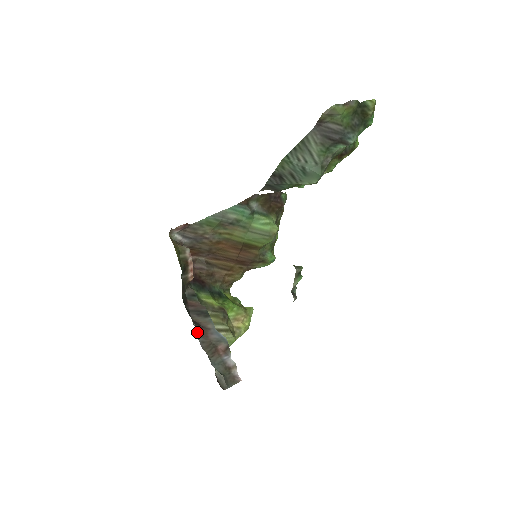
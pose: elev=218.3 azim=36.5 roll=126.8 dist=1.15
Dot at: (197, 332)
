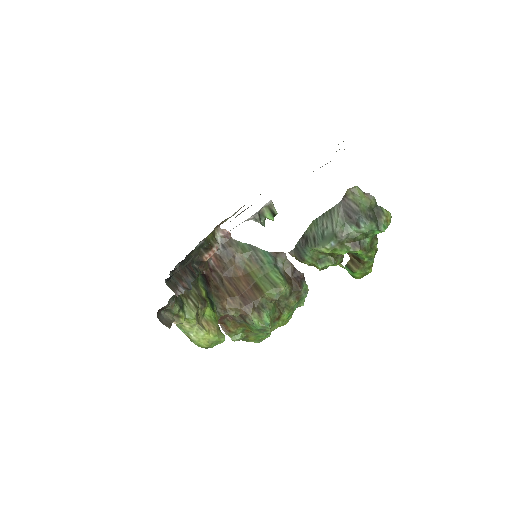
Dot at: (180, 266)
